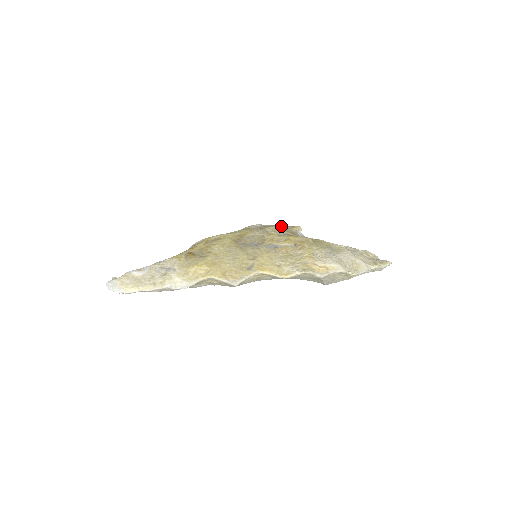
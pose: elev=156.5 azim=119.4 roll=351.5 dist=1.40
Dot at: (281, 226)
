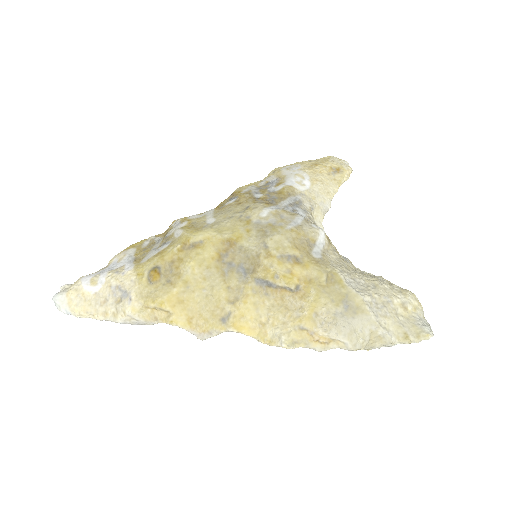
Dot at: (320, 168)
